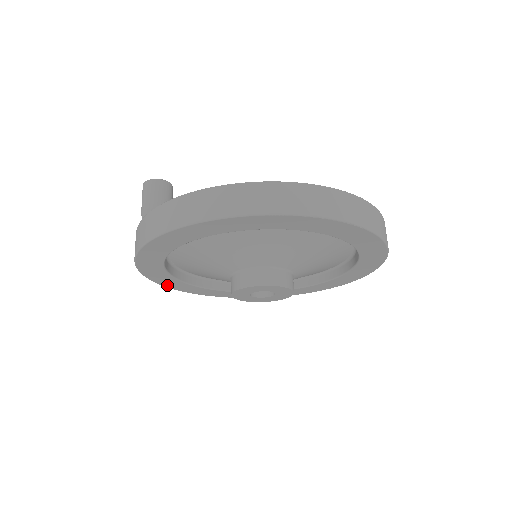
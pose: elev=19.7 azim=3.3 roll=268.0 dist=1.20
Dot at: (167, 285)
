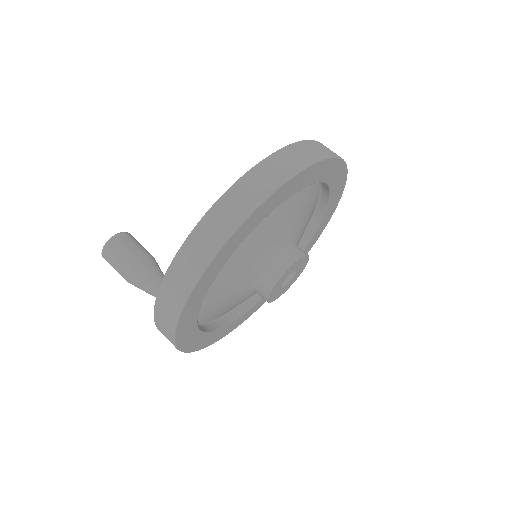
Dot at: (181, 344)
